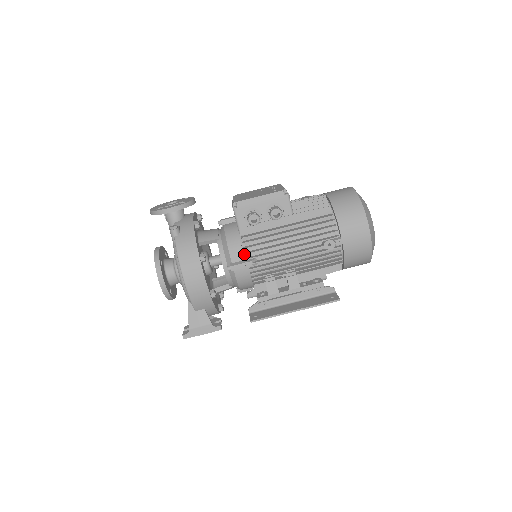
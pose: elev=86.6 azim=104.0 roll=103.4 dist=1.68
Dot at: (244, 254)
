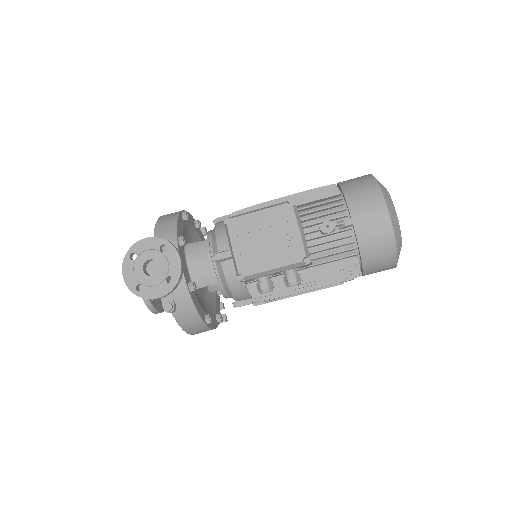
Dot at: (251, 296)
